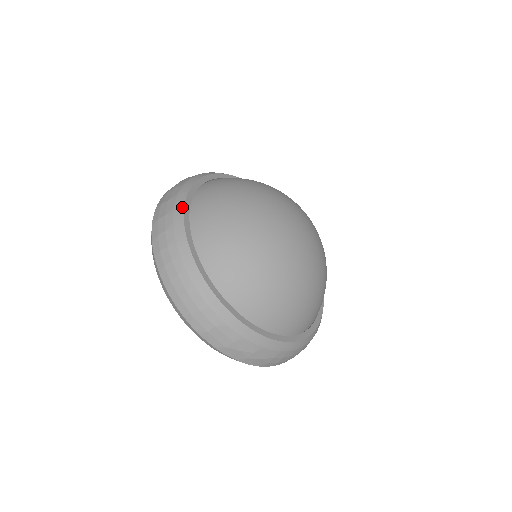
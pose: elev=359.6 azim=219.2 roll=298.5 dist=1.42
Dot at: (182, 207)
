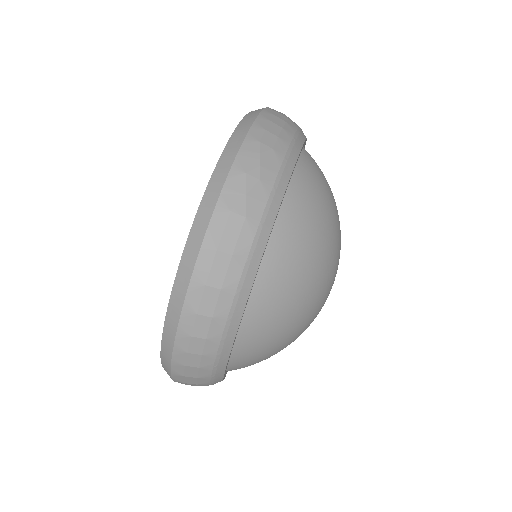
Dot at: (250, 286)
